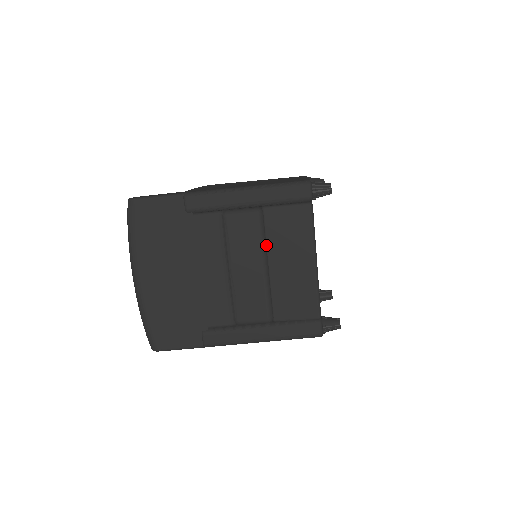
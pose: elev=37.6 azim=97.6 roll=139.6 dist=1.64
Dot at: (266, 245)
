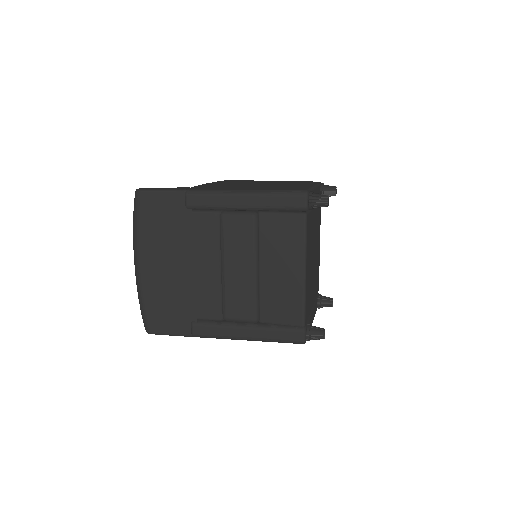
Dot at: (259, 249)
